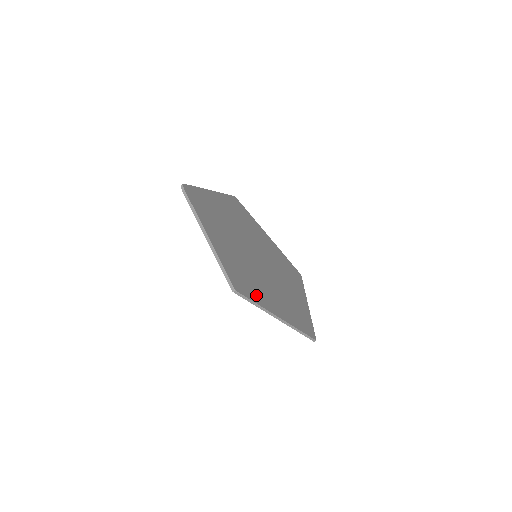
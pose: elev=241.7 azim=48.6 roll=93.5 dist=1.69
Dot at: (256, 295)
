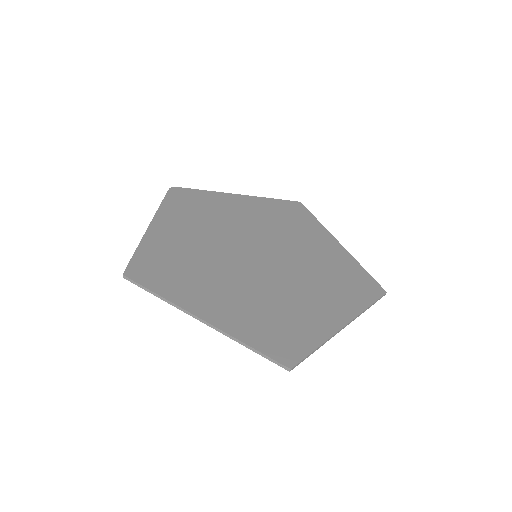
Dot at: (173, 287)
